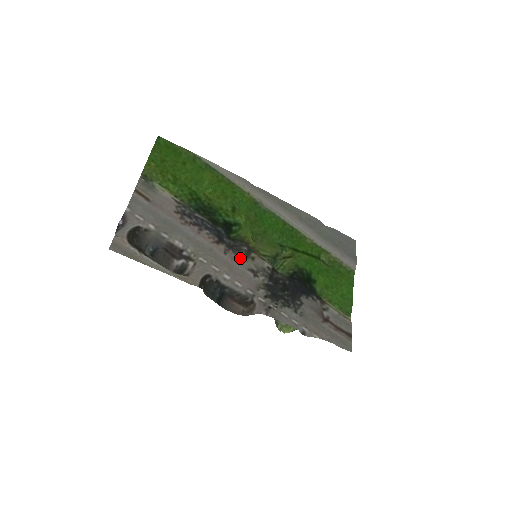
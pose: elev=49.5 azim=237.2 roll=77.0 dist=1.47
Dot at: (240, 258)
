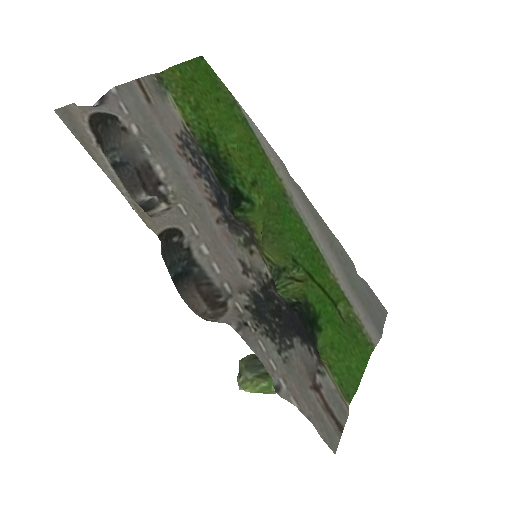
Dot at: (235, 240)
